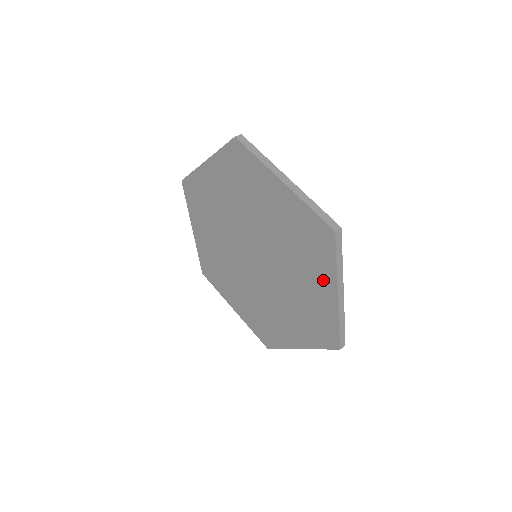
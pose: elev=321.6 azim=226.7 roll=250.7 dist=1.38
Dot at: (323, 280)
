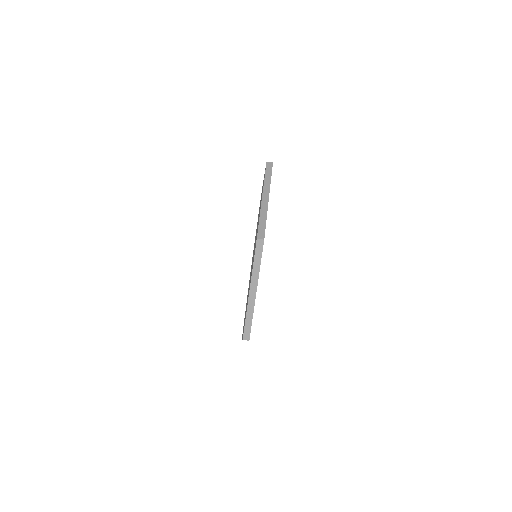
Dot at: occluded
